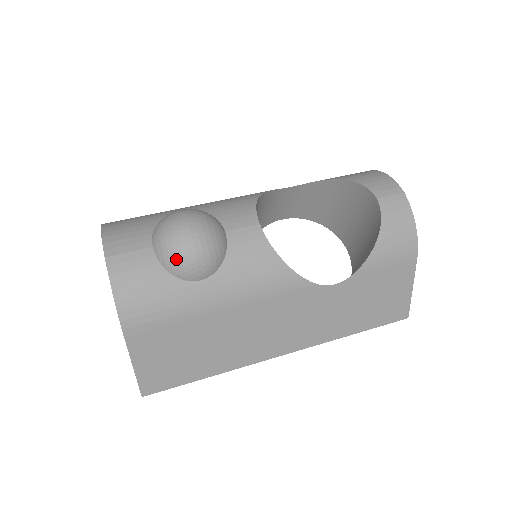
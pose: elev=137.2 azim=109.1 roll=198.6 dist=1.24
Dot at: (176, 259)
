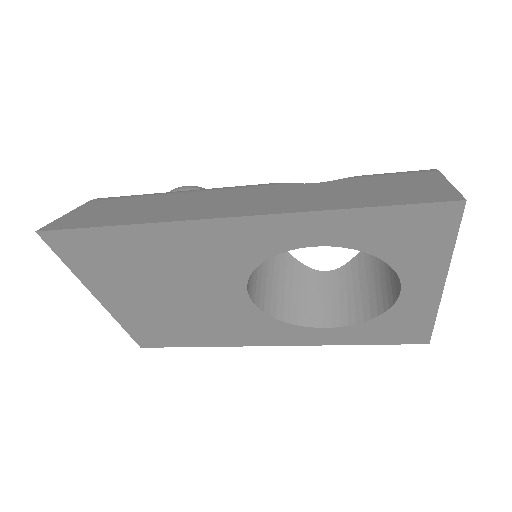
Dot at: occluded
